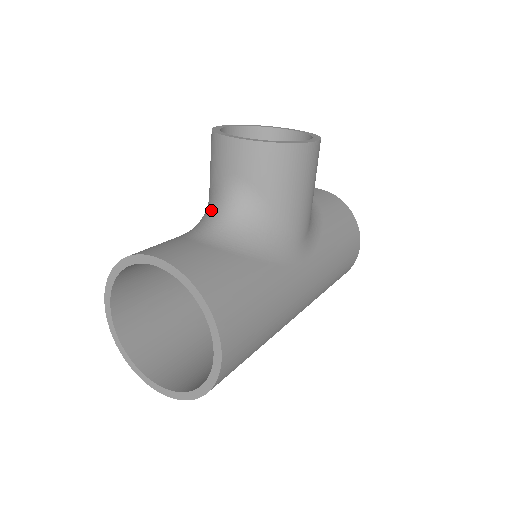
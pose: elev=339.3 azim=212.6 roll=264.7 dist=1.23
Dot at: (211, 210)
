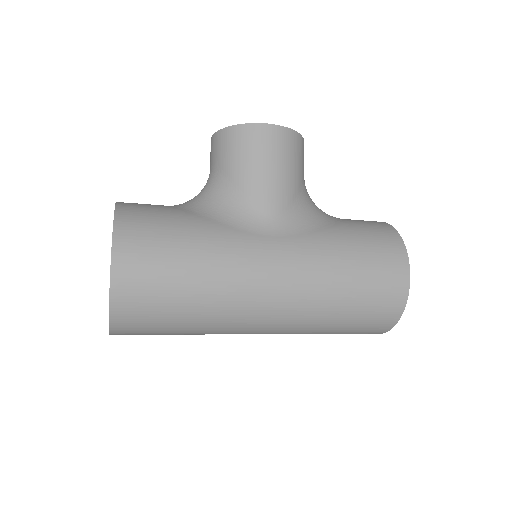
Dot at: occluded
